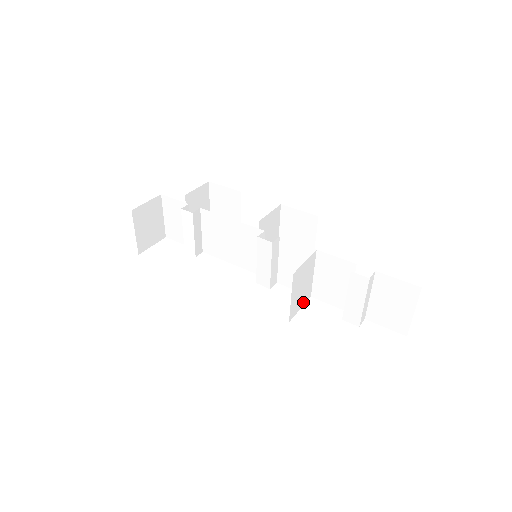
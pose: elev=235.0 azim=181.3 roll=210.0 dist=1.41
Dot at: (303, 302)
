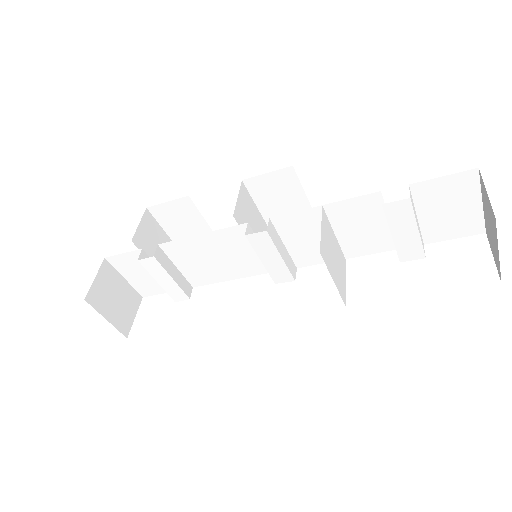
Dot at: (343, 272)
